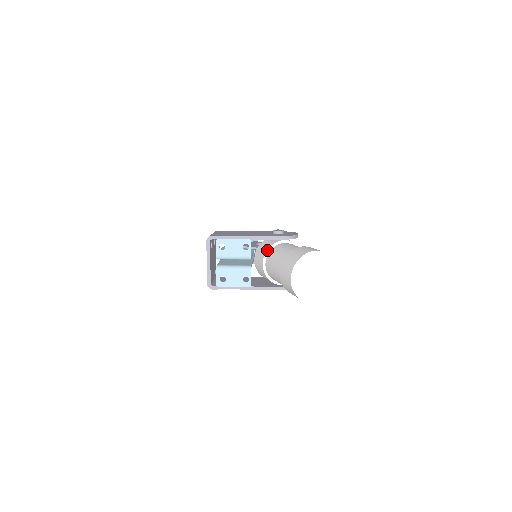
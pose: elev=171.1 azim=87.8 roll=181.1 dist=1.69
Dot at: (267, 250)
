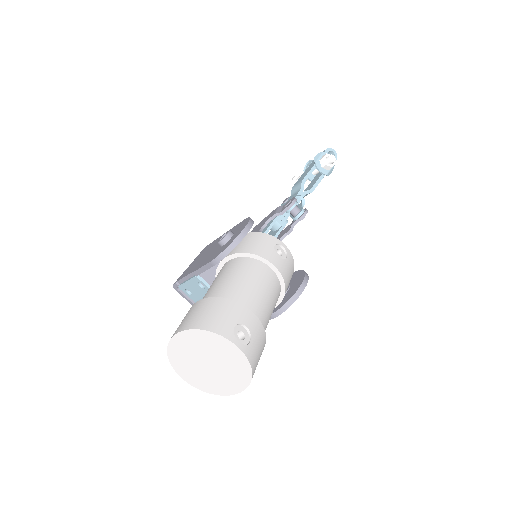
Dot at: occluded
